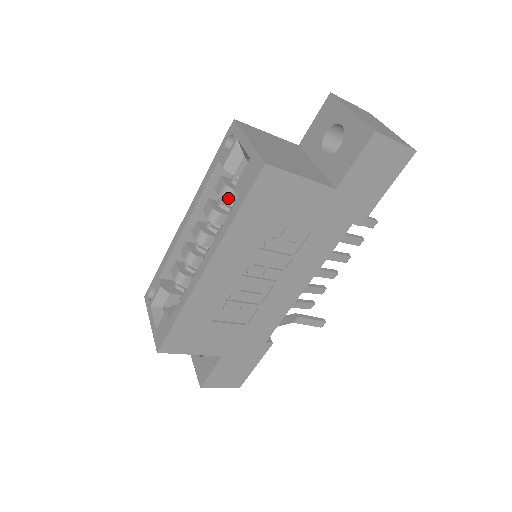
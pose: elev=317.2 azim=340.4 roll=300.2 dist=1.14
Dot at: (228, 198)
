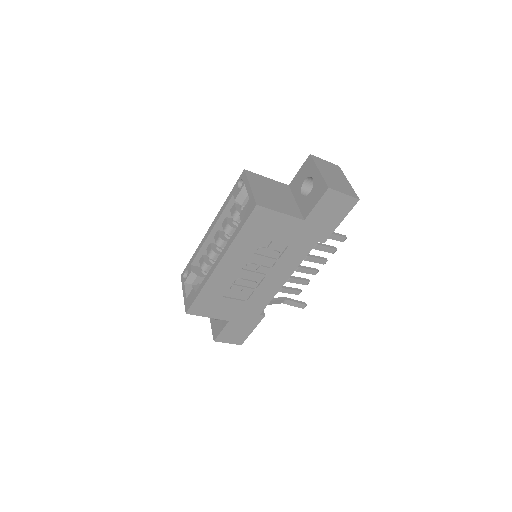
Dot at: (237, 219)
